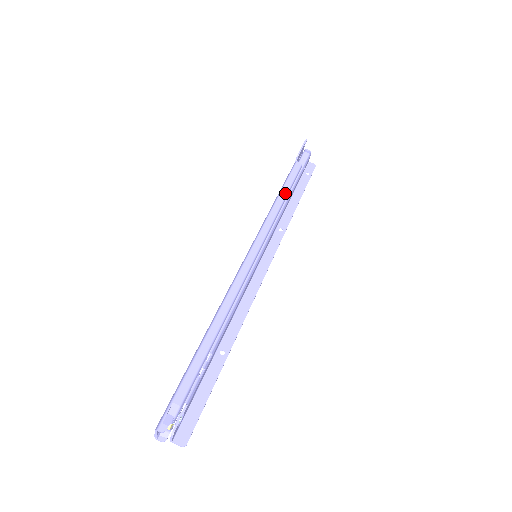
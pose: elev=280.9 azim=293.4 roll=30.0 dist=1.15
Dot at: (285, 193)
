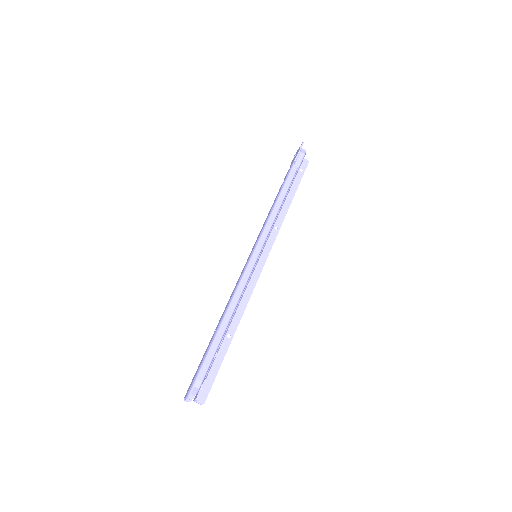
Dot at: (282, 199)
